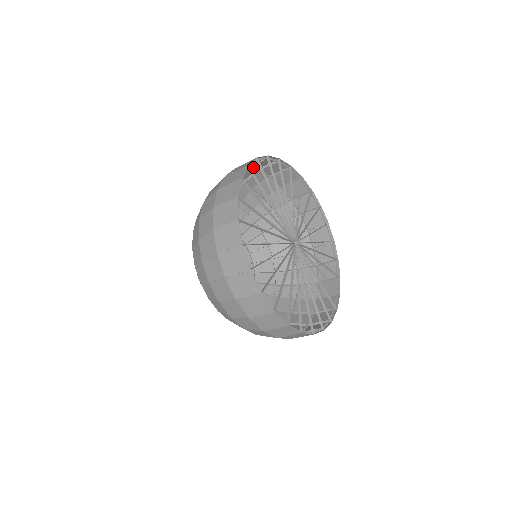
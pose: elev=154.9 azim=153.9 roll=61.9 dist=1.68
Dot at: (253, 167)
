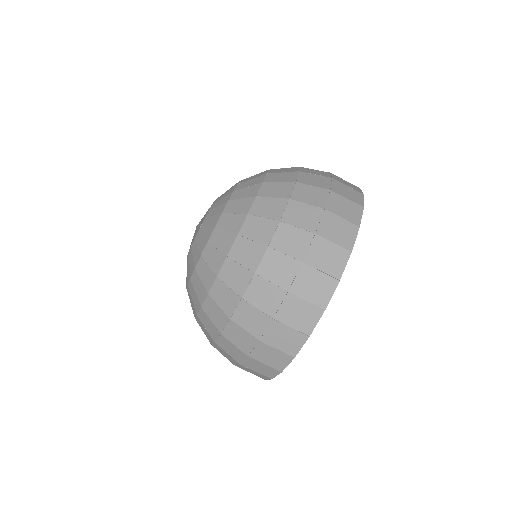
Dot at: occluded
